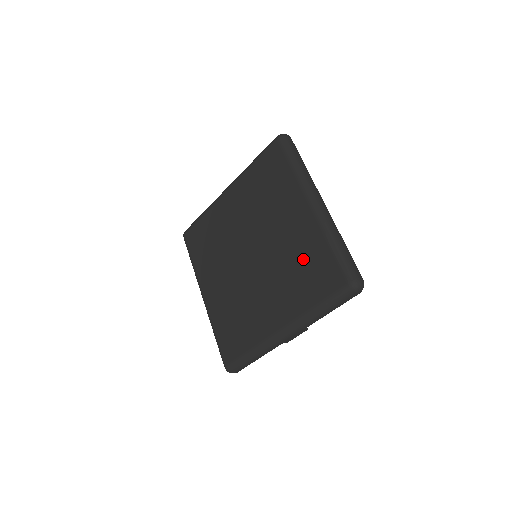
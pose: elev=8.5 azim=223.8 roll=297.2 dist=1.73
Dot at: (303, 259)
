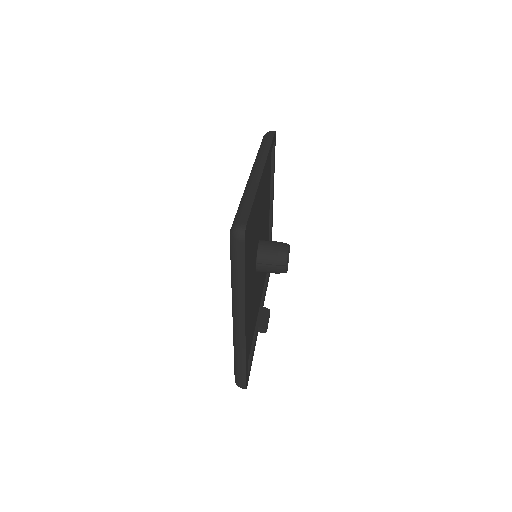
Dot at: occluded
